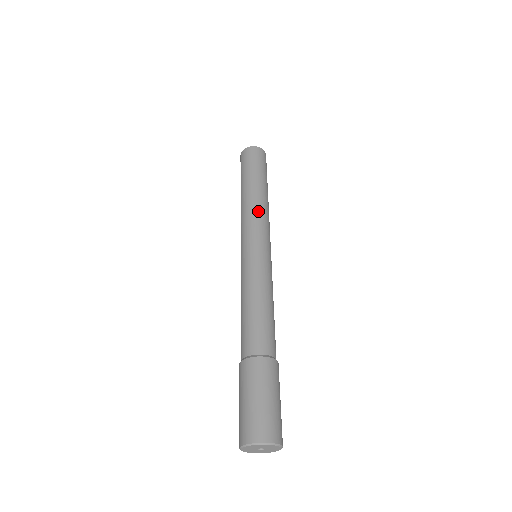
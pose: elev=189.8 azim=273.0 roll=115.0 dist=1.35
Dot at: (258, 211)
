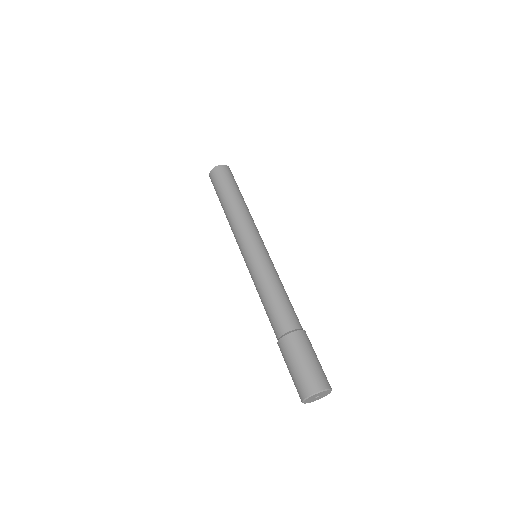
Dot at: (251, 220)
